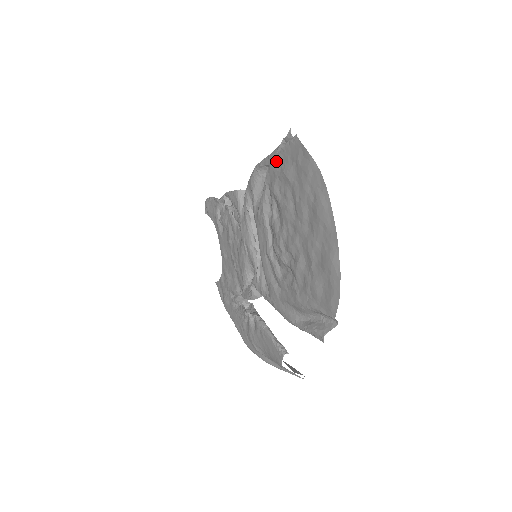
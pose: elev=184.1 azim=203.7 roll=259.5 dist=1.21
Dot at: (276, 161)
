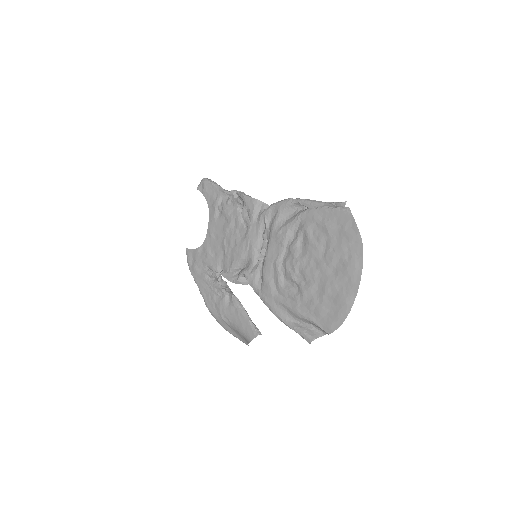
Dot at: (319, 211)
